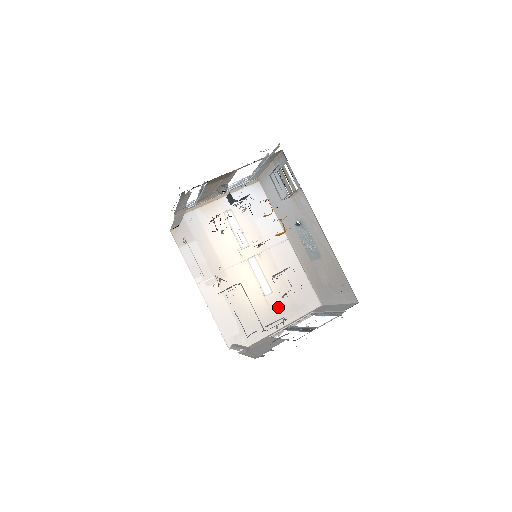
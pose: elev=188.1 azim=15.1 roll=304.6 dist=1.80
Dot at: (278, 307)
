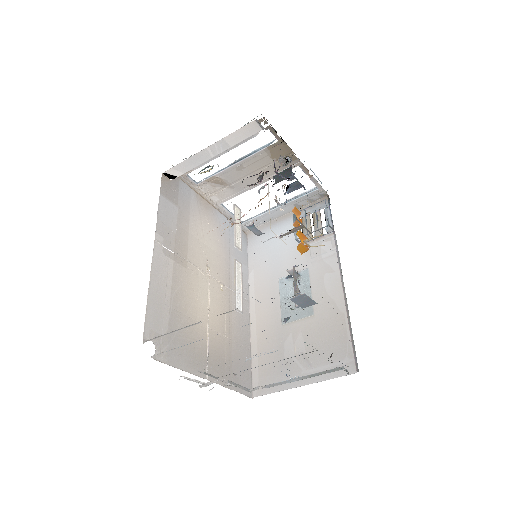
Dot at: (215, 353)
